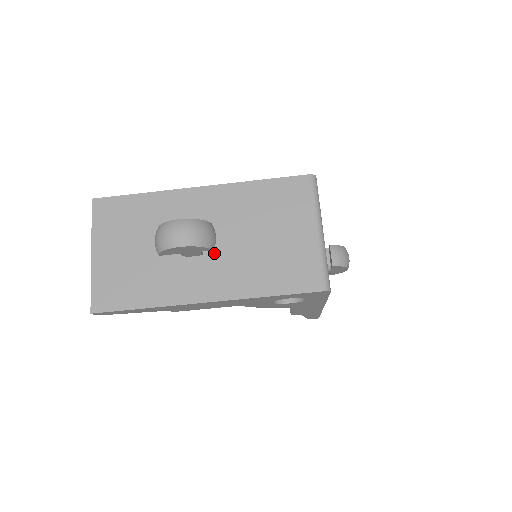
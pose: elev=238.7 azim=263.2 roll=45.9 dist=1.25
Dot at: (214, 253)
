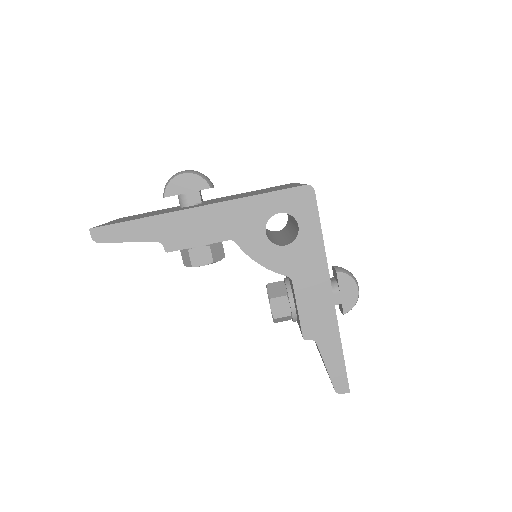
Dot at: occluded
